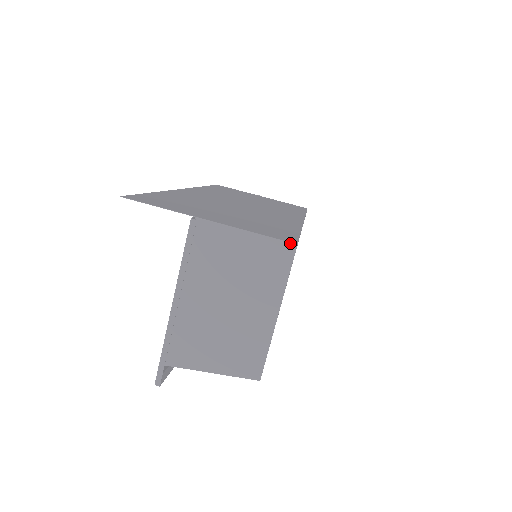
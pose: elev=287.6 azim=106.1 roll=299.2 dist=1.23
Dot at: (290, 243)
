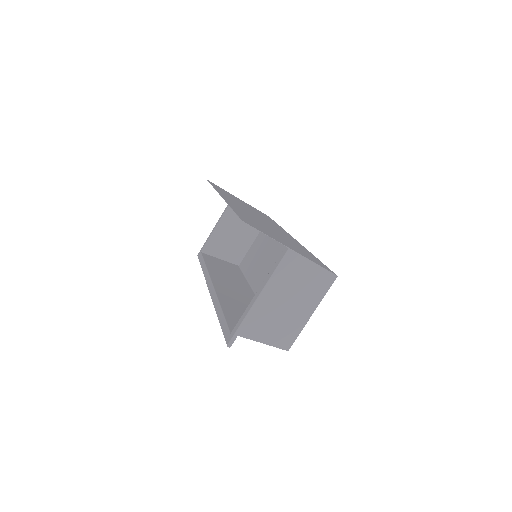
Dot at: (334, 274)
